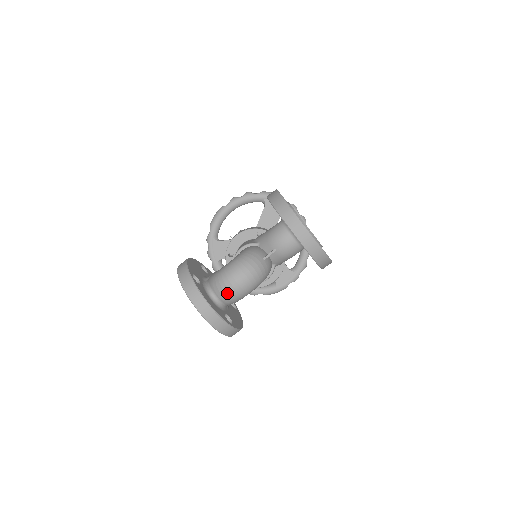
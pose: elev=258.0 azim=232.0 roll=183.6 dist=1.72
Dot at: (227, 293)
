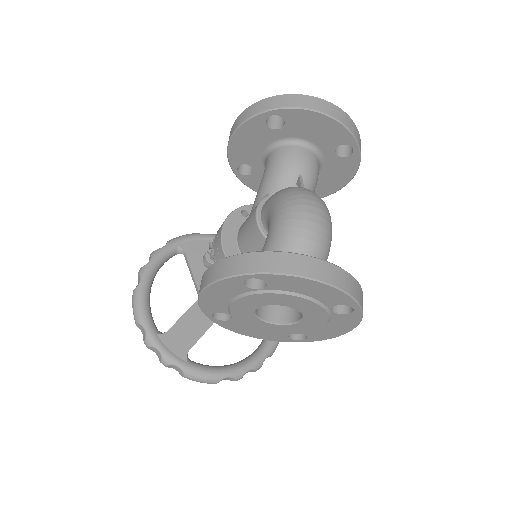
Dot at: (316, 241)
